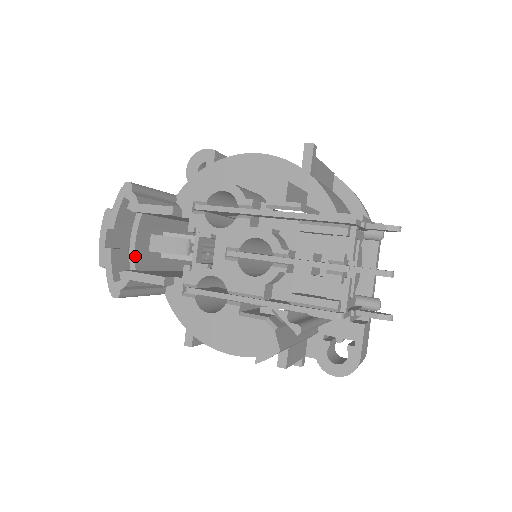
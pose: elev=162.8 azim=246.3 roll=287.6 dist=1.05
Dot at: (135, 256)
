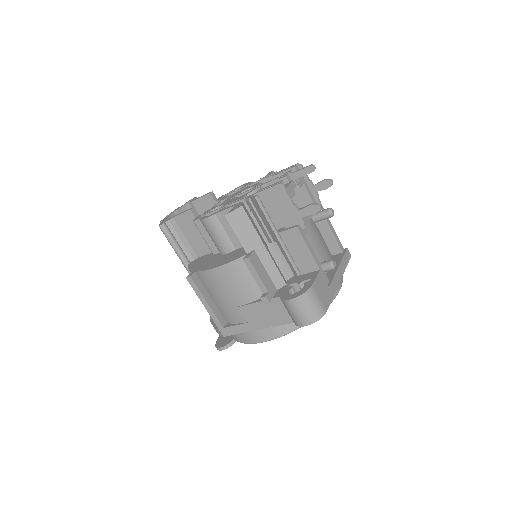
Dot at: occluded
